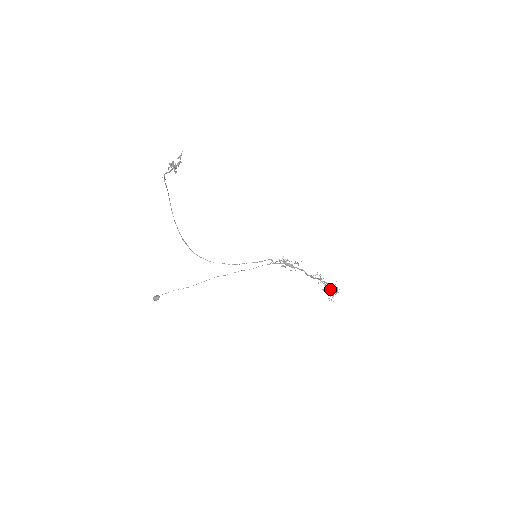
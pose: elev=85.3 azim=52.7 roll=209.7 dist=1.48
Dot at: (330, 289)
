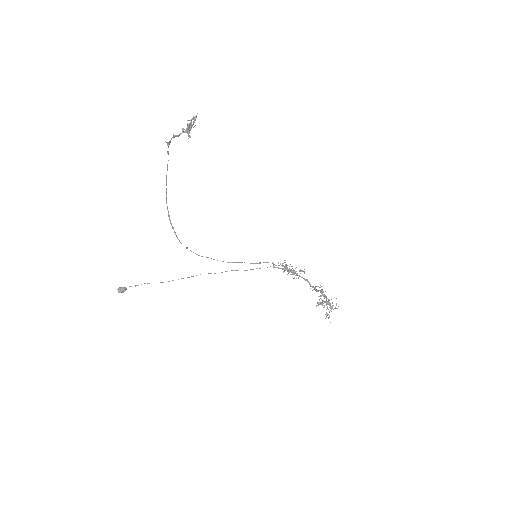
Dot at: (328, 304)
